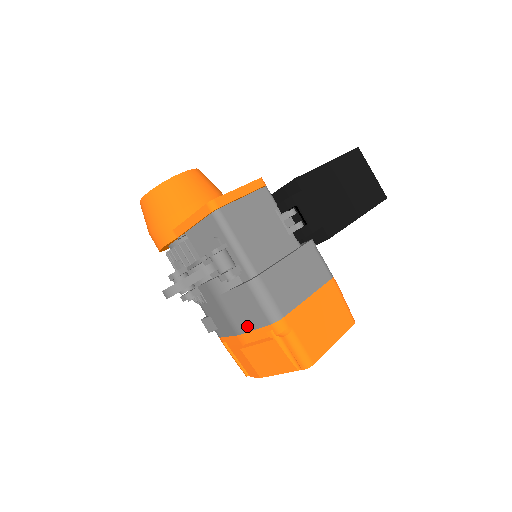
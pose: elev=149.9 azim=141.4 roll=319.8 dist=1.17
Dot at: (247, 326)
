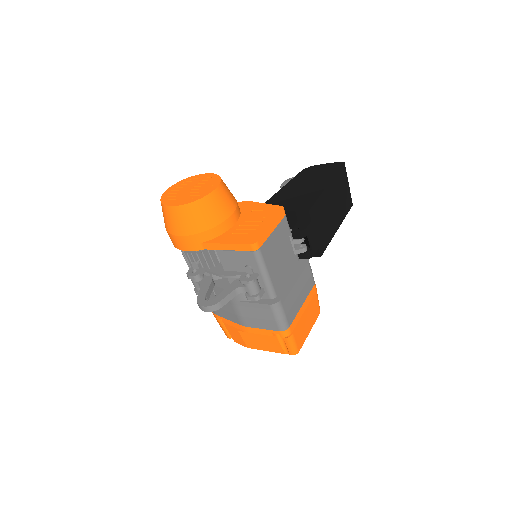
Dot at: (256, 325)
